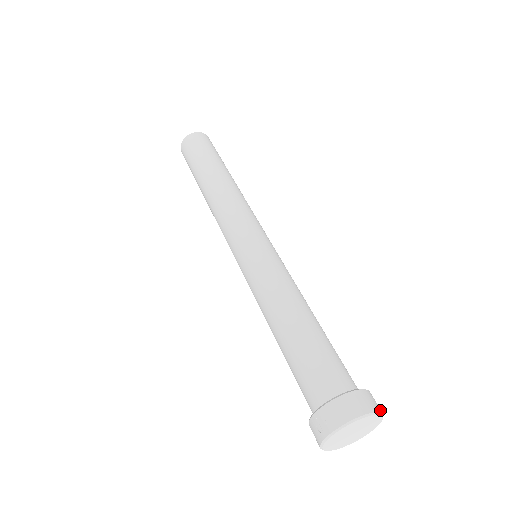
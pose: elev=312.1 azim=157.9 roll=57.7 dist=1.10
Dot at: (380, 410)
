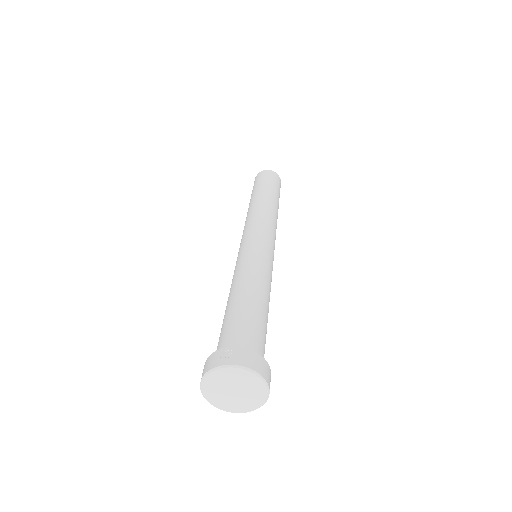
Dot at: occluded
